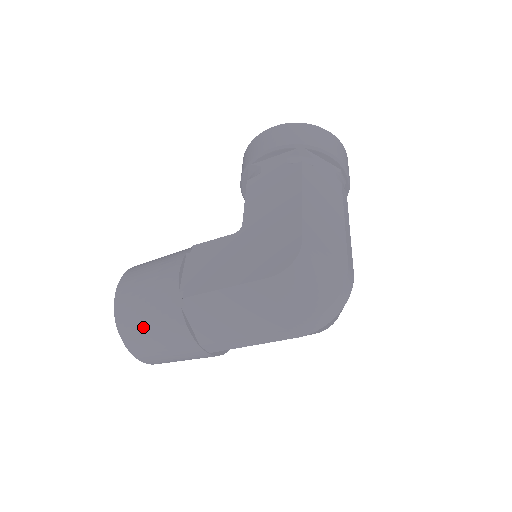
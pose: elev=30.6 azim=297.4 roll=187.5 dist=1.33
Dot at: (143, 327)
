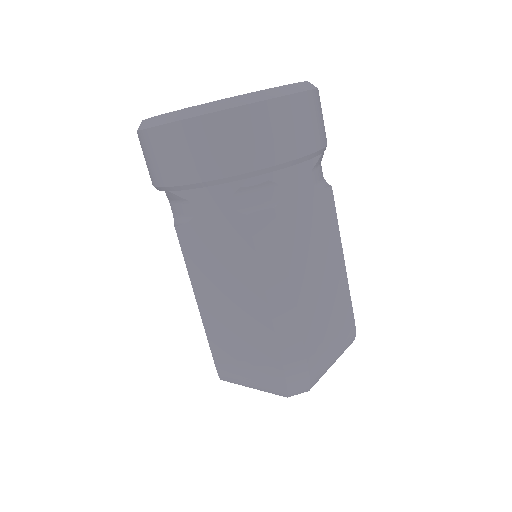
Dot at: occluded
